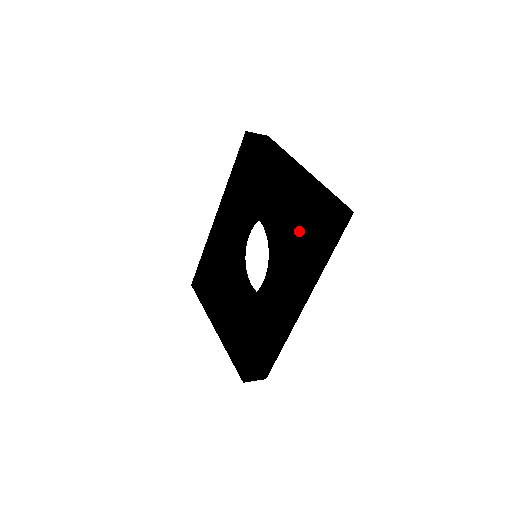
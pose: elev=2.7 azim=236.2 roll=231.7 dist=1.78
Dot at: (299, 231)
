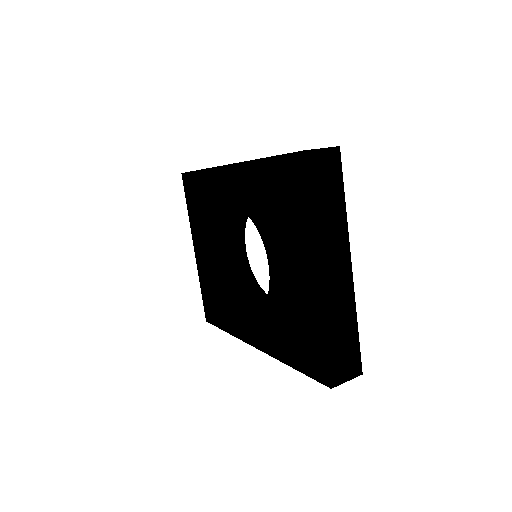
Dot at: (298, 347)
